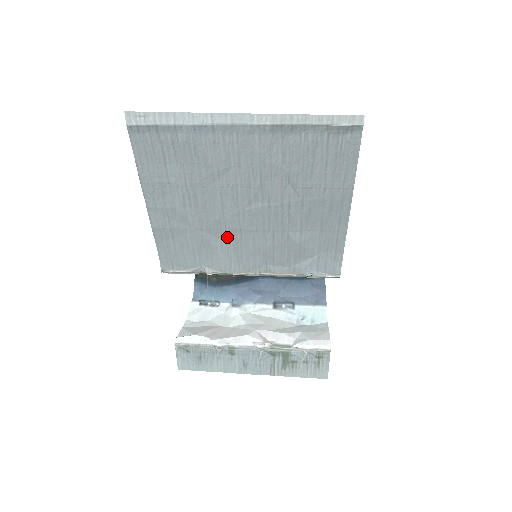
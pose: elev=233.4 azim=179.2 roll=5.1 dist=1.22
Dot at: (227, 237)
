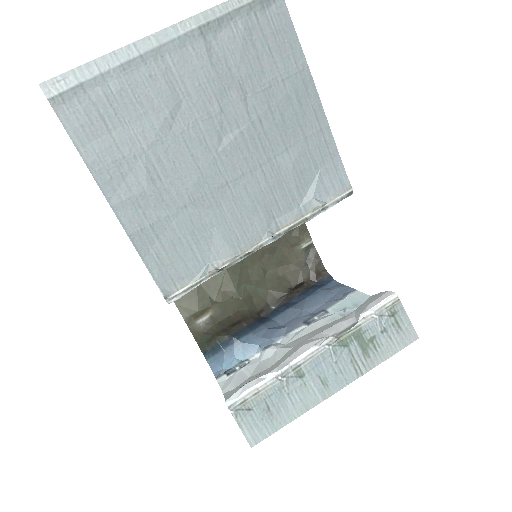
Dot at: (217, 202)
